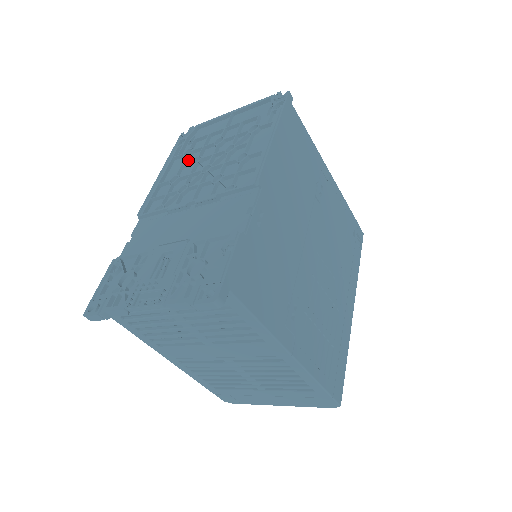
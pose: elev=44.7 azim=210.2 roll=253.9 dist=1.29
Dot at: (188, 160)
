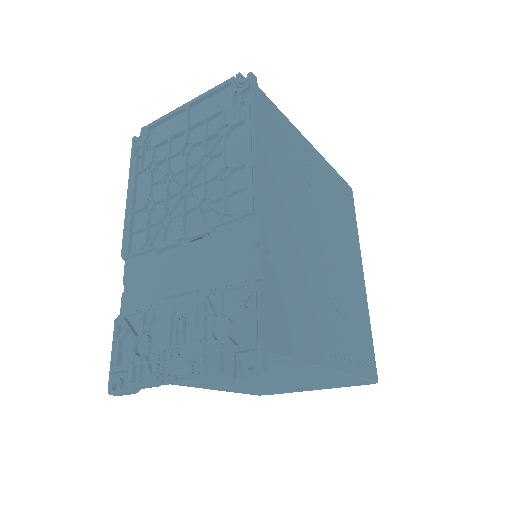
Dot at: (155, 175)
